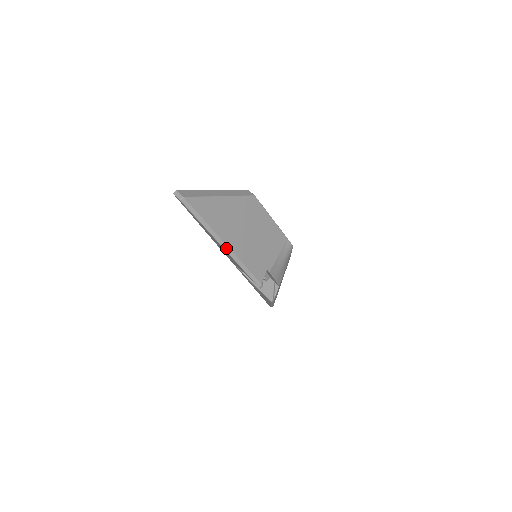
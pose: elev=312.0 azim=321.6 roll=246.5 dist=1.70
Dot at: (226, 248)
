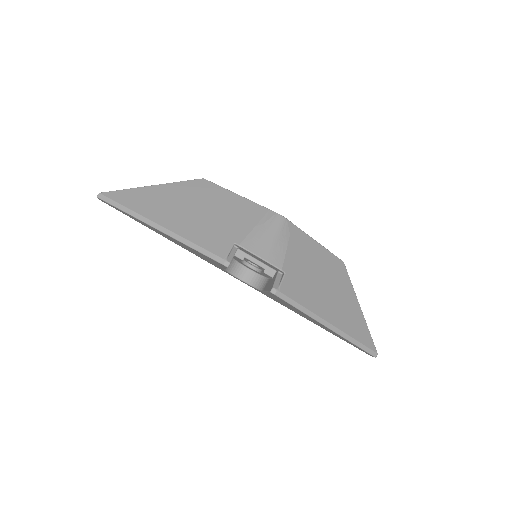
Dot at: (160, 228)
